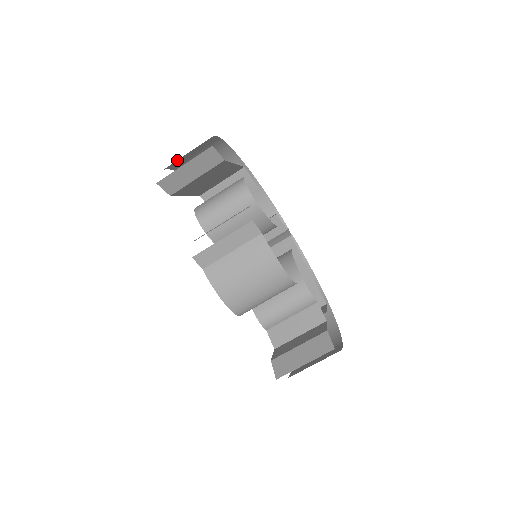
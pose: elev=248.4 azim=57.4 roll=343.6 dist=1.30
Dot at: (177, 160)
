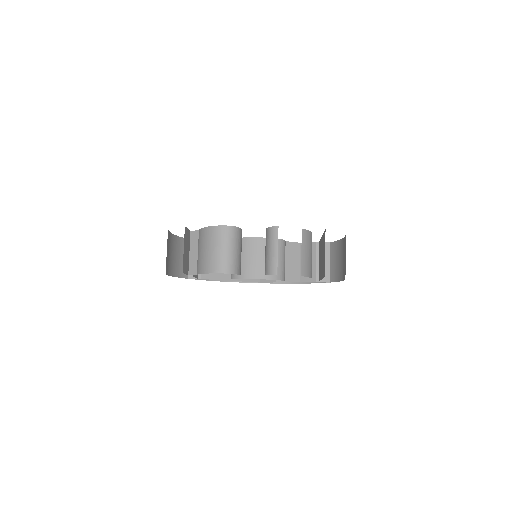
Dot at: occluded
